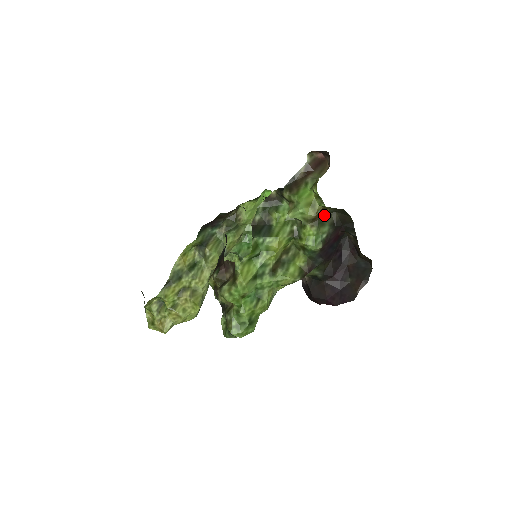
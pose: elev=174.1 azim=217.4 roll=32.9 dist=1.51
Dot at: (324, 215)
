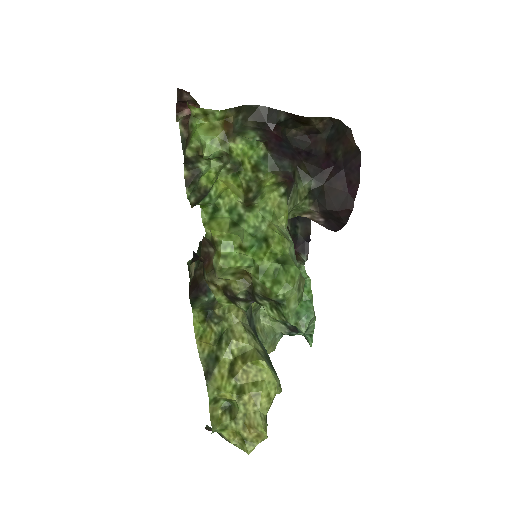
Dot at: (237, 129)
